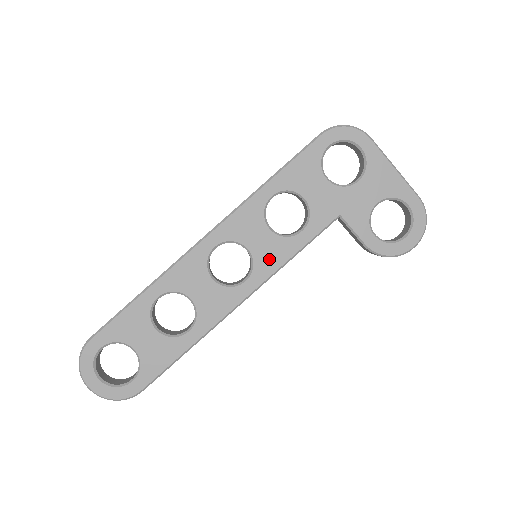
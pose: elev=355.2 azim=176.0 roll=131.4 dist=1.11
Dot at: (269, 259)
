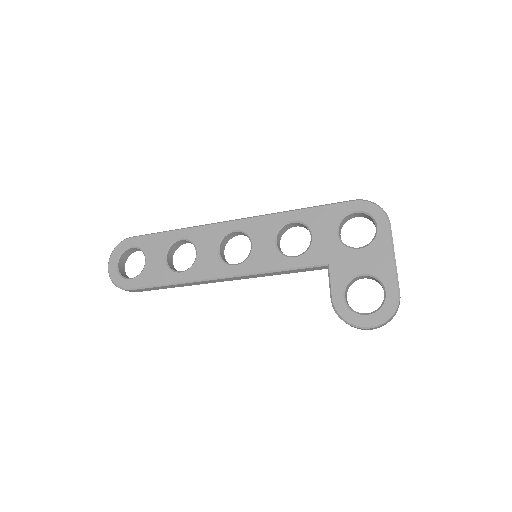
Dot at: (260, 261)
